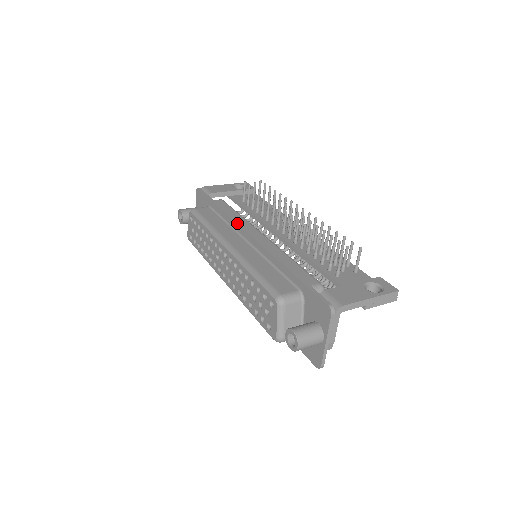
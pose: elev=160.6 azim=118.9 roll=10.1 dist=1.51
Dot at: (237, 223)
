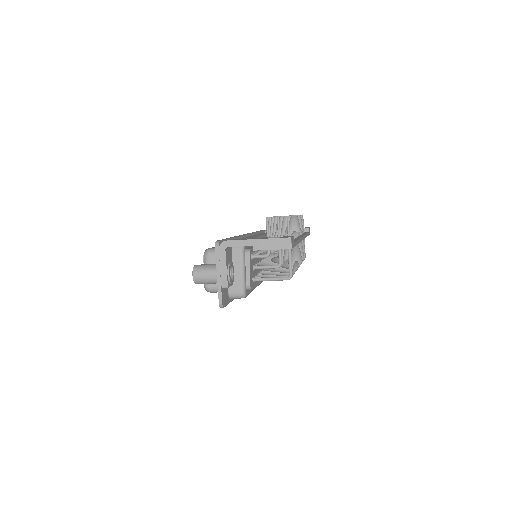
Dot at: occluded
